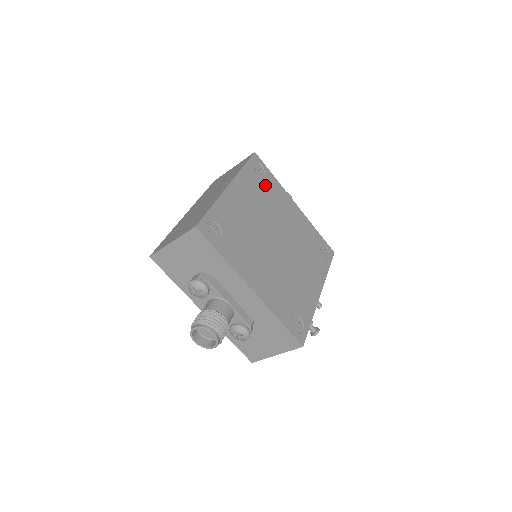
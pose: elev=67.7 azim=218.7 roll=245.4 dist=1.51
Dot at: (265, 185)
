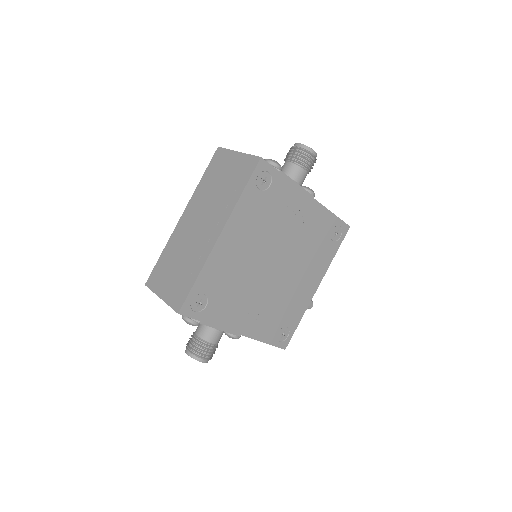
Dot at: (270, 200)
